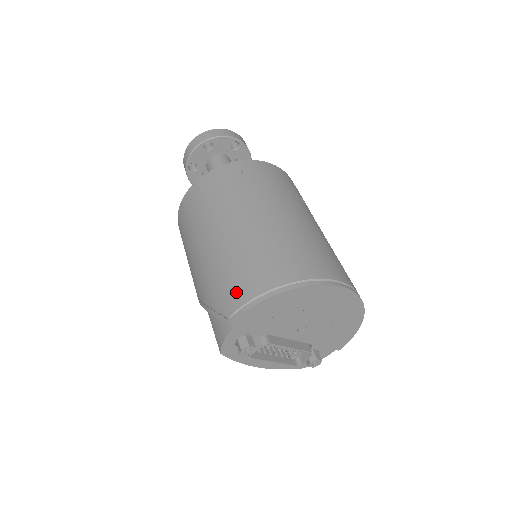
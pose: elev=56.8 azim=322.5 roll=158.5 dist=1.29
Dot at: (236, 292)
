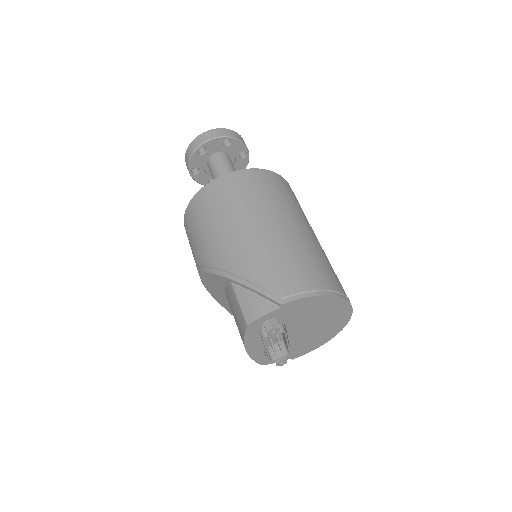
Dot at: (291, 280)
